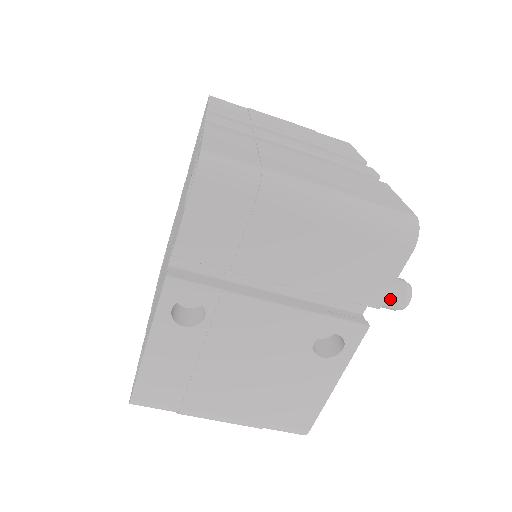
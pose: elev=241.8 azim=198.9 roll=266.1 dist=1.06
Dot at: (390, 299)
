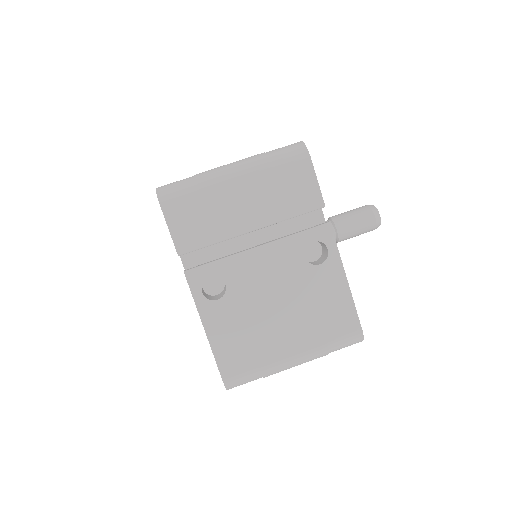
Dot at: (363, 221)
